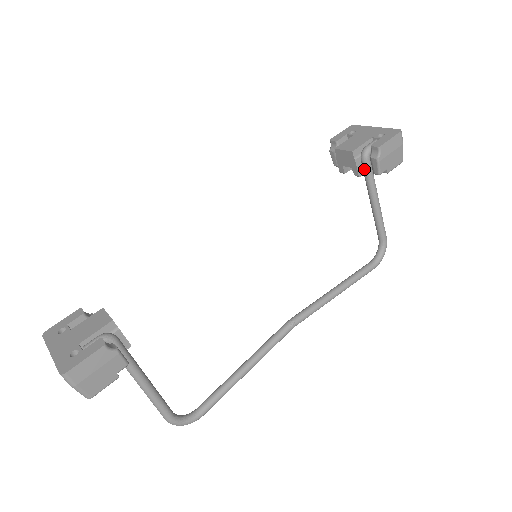
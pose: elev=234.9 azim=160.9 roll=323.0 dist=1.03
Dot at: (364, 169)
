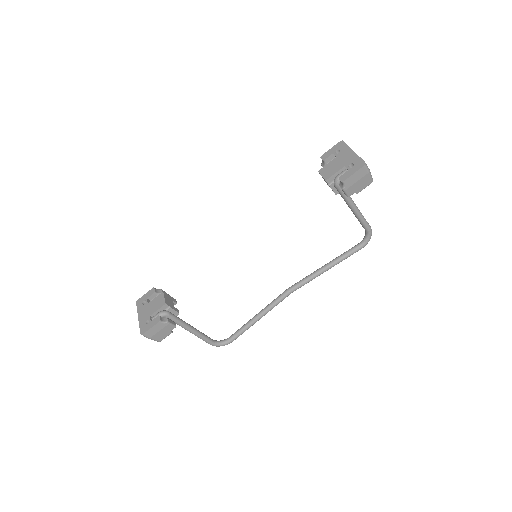
Dot at: (338, 191)
